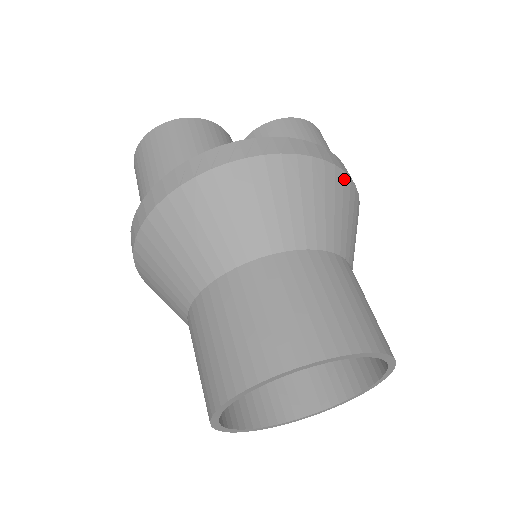
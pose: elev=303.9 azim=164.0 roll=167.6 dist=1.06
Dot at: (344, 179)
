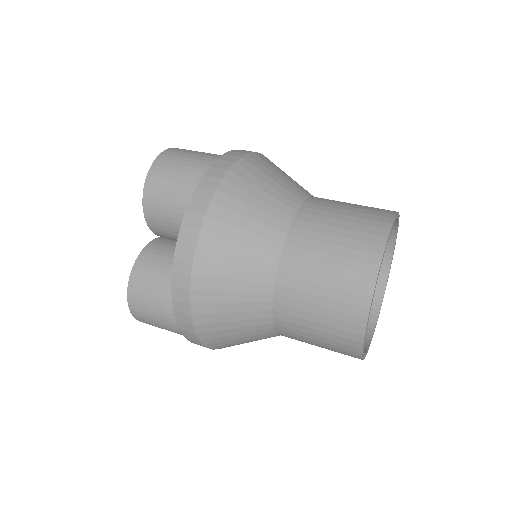
Dot at: occluded
